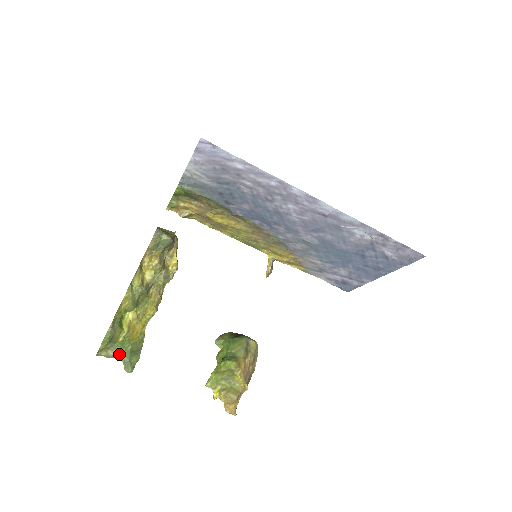
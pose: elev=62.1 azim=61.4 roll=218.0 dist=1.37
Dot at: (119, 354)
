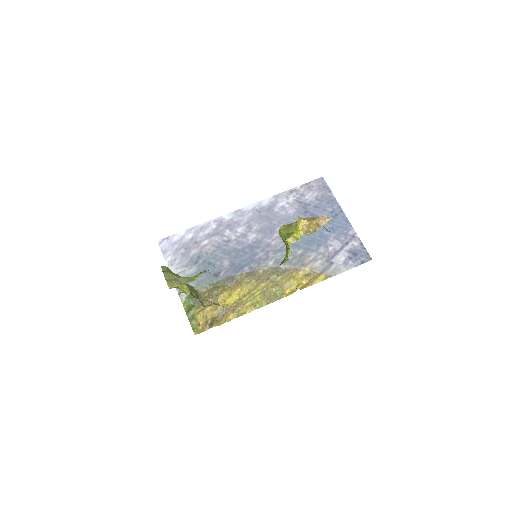
Dot at: (189, 277)
